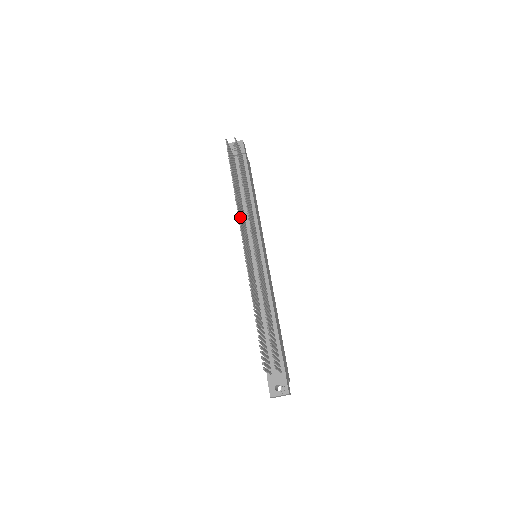
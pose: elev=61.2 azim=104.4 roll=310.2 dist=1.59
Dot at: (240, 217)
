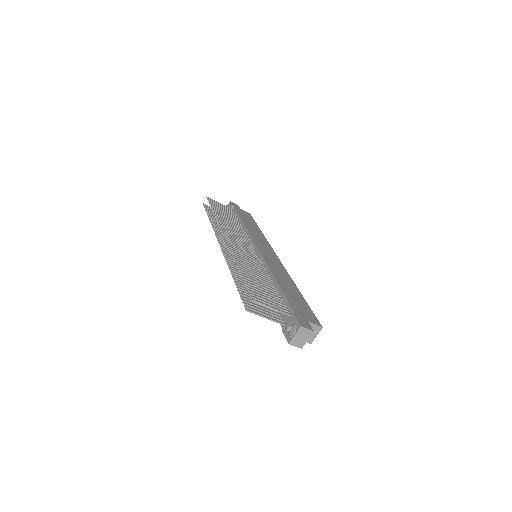
Dot at: (223, 236)
